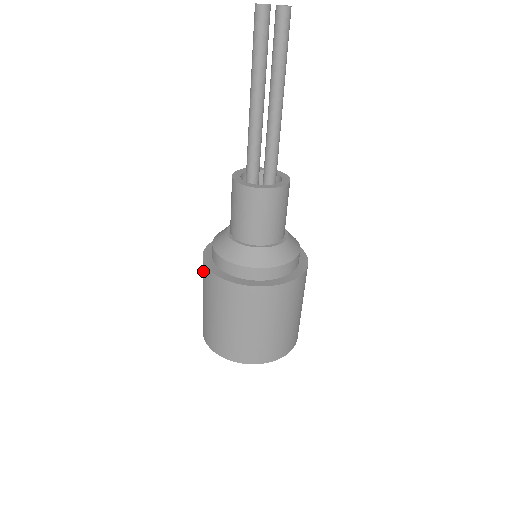
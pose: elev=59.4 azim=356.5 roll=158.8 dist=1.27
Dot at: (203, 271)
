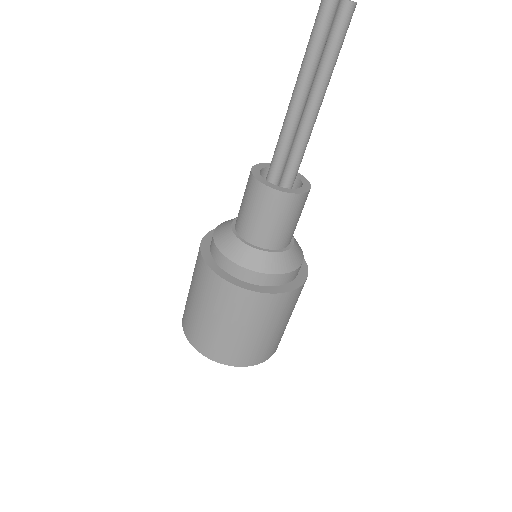
Dot at: (203, 273)
